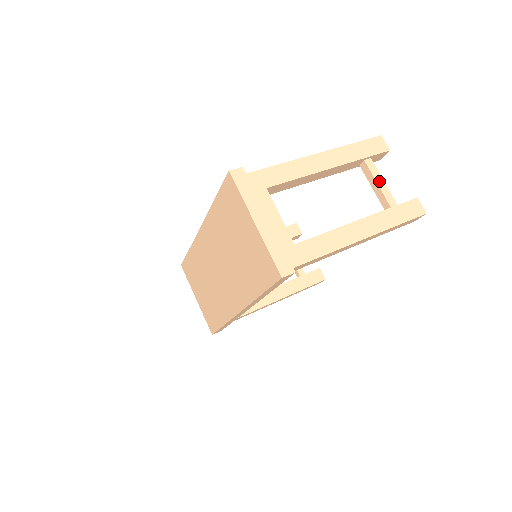
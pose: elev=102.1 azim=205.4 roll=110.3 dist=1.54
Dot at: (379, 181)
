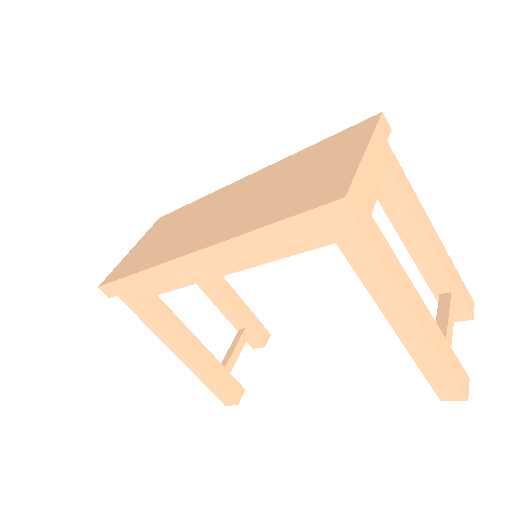
Dot at: (451, 320)
